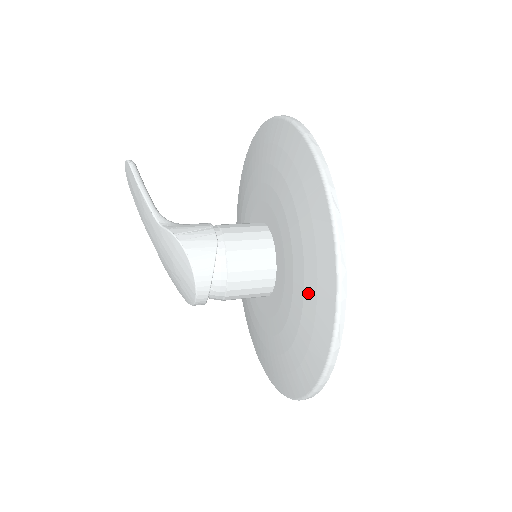
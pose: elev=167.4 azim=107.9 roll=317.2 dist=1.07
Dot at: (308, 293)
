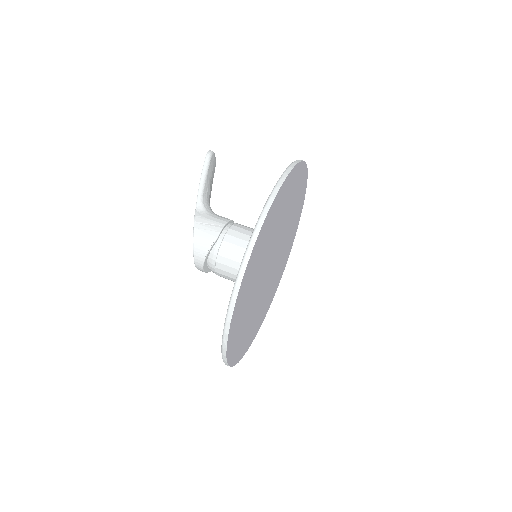
Dot at: occluded
